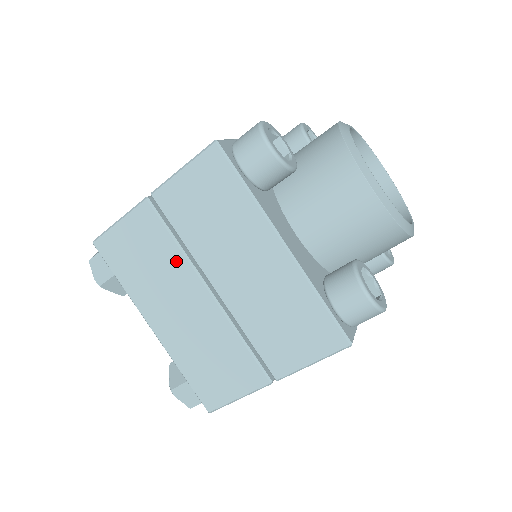
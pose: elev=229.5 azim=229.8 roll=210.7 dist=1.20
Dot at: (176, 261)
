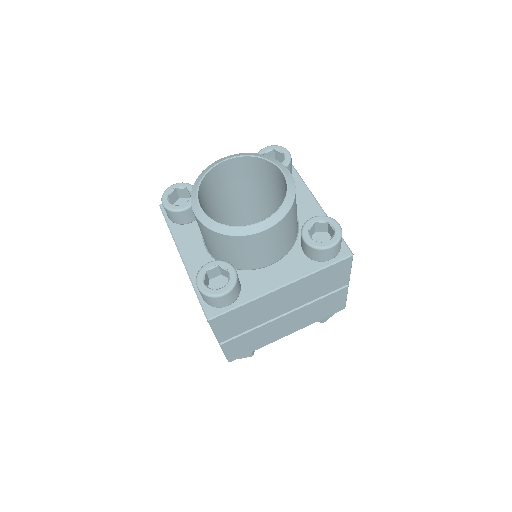
Dot at: occluded
